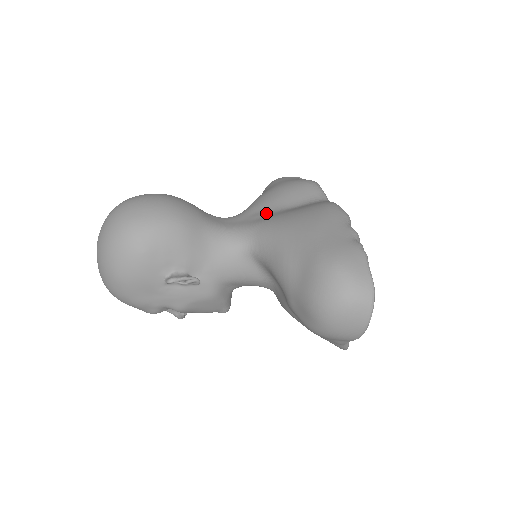
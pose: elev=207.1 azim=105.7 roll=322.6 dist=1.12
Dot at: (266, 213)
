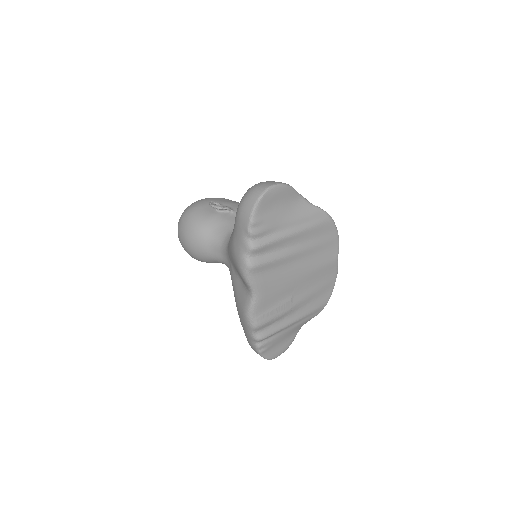
Dot at: (233, 269)
